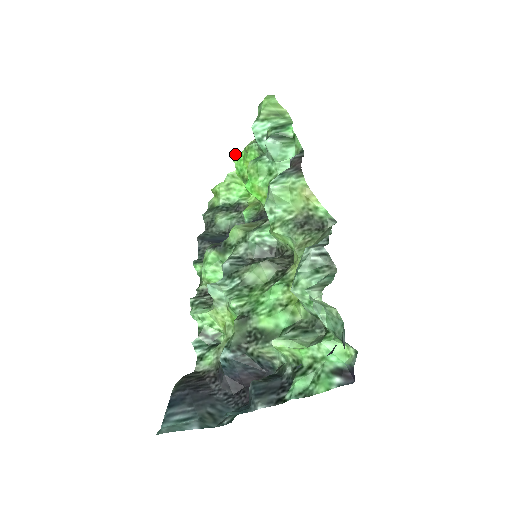
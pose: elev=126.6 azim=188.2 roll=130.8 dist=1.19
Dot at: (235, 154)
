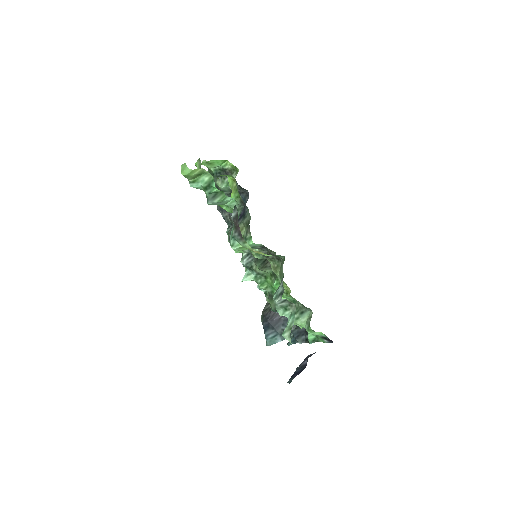
Dot at: occluded
